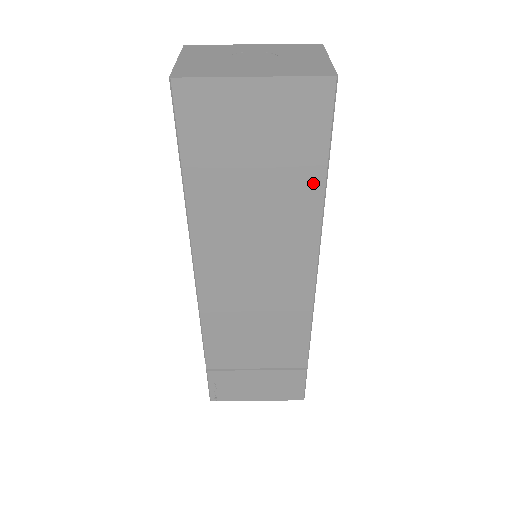
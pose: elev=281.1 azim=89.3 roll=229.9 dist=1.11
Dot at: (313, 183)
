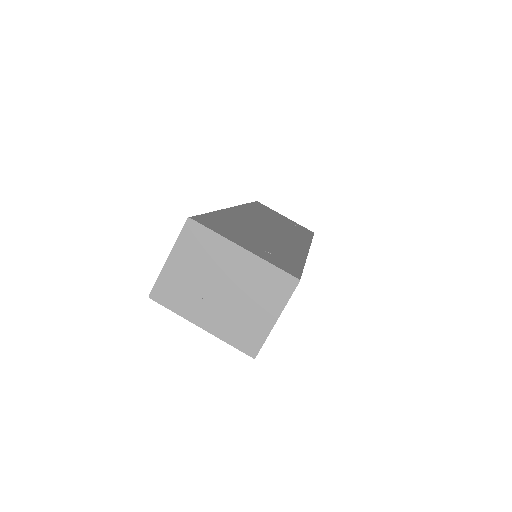
Dot at: occluded
